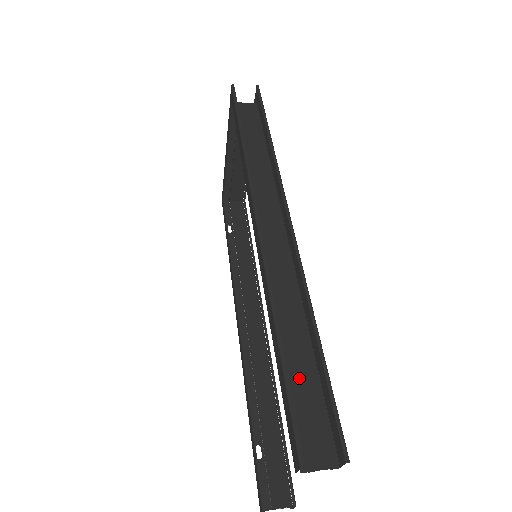
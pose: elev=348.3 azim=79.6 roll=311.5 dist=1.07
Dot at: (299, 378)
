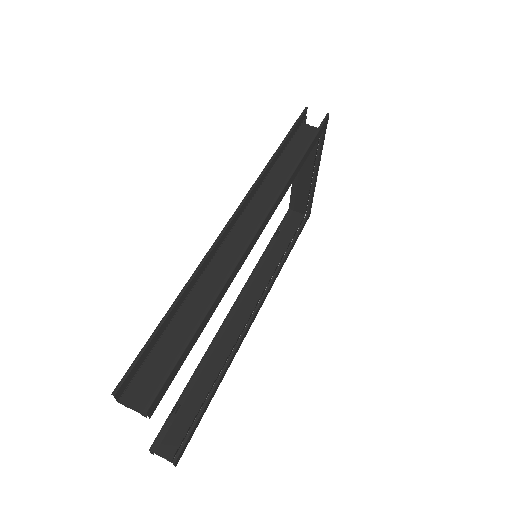
Dot at: (171, 343)
